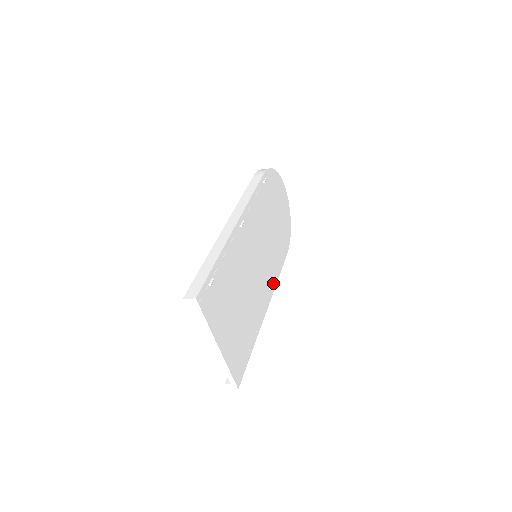
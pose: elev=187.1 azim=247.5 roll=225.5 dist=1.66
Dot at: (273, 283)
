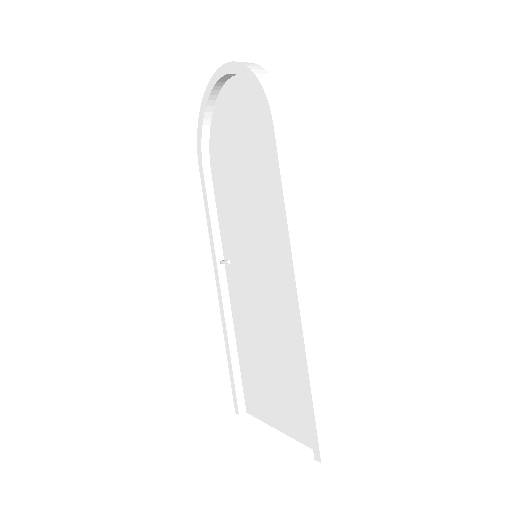
Dot at: occluded
